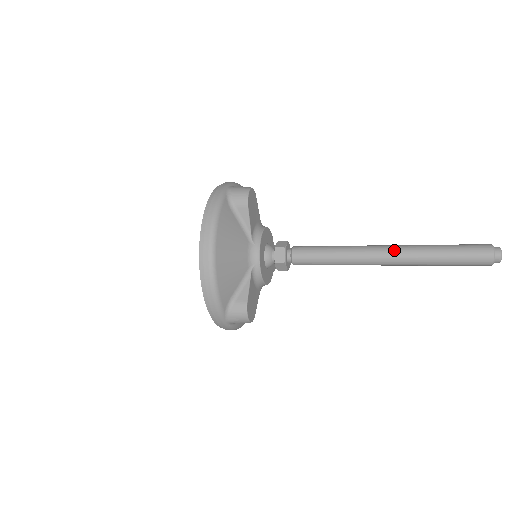
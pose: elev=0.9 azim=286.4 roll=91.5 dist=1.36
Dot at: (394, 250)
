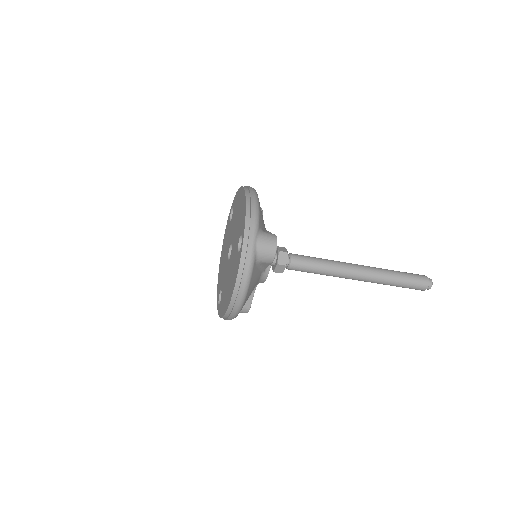
Dot at: occluded
